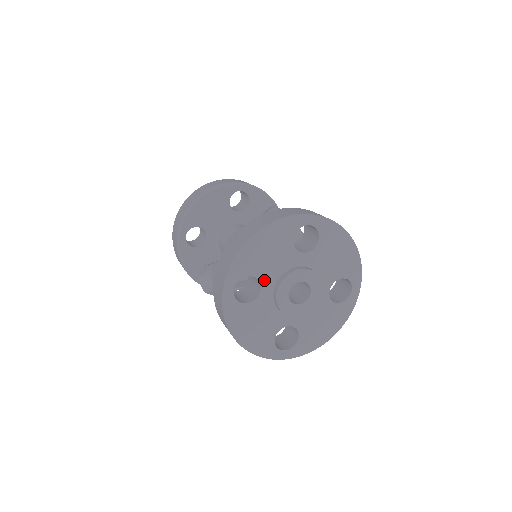
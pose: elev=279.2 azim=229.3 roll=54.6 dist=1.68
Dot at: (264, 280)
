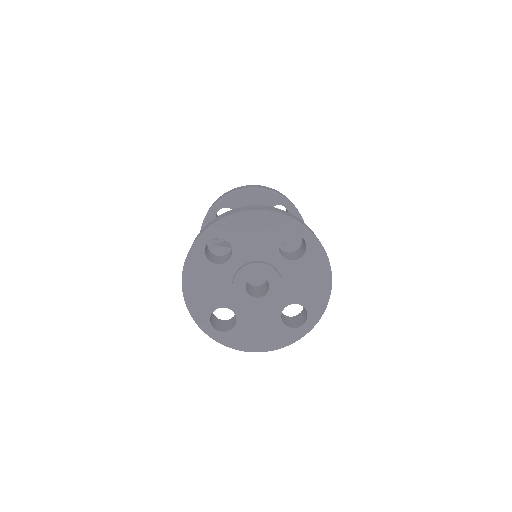
Dot at: (237, 254)
